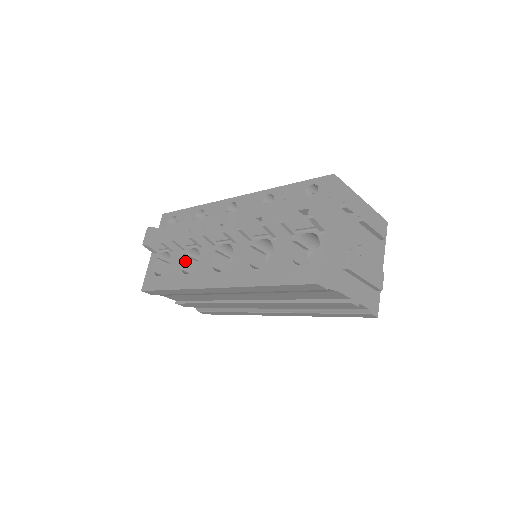
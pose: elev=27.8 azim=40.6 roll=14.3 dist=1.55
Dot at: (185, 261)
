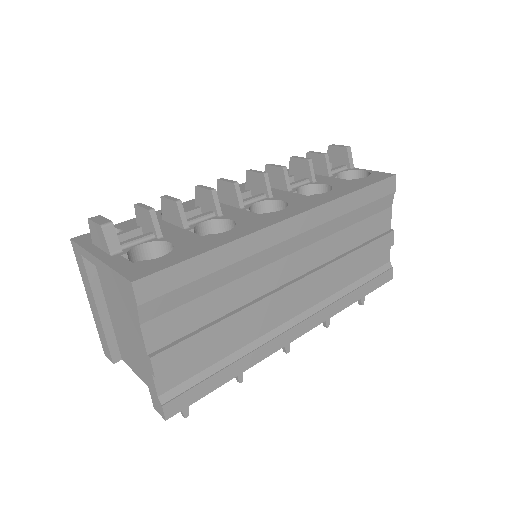
Dot at: occluded
